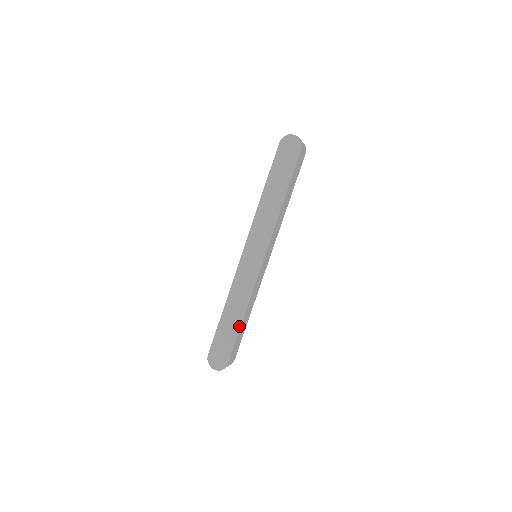
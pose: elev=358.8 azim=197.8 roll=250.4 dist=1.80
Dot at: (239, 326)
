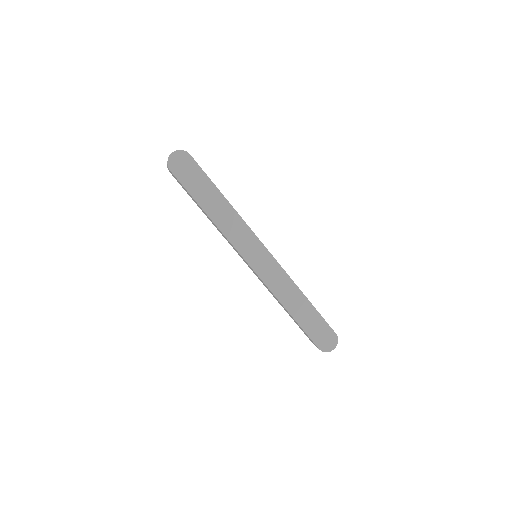
Dot at: (310, 305)
